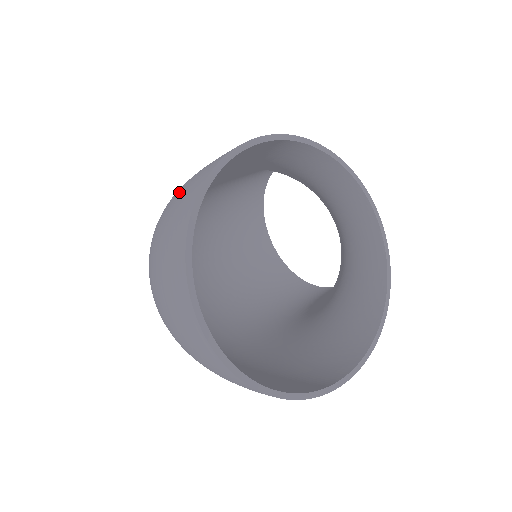
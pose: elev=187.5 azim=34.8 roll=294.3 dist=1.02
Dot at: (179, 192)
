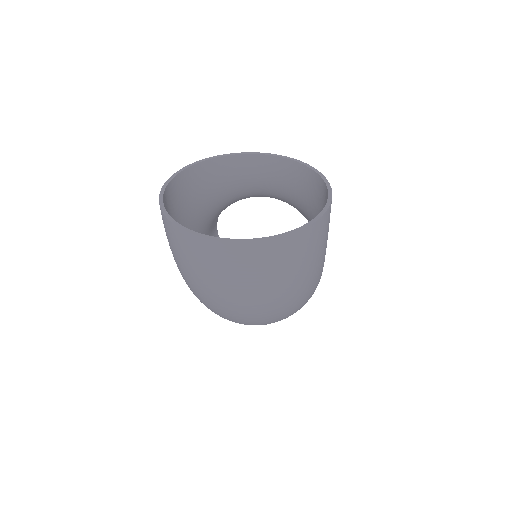
Dot at: (171, 249)
